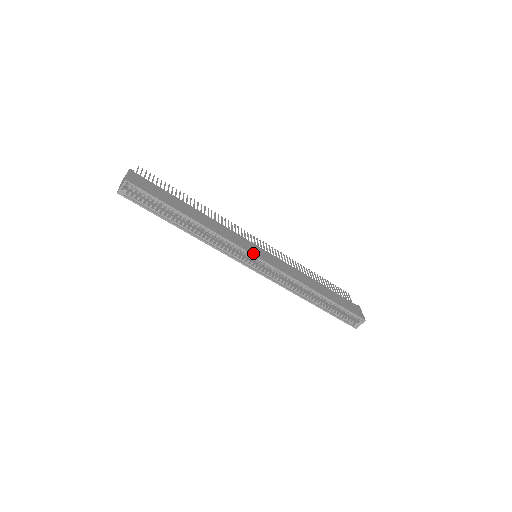
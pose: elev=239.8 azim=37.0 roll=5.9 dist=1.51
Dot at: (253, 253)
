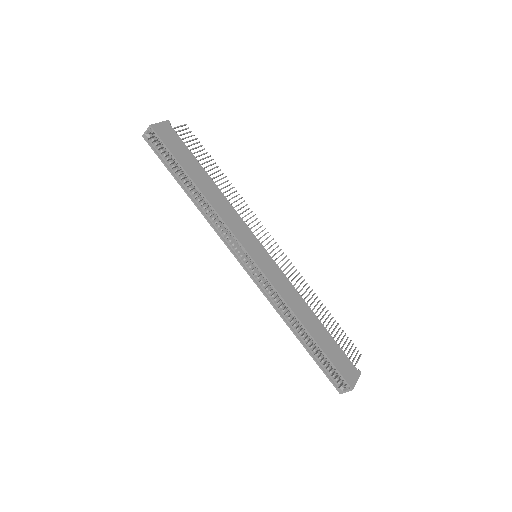
Dot at: (247, 249)
